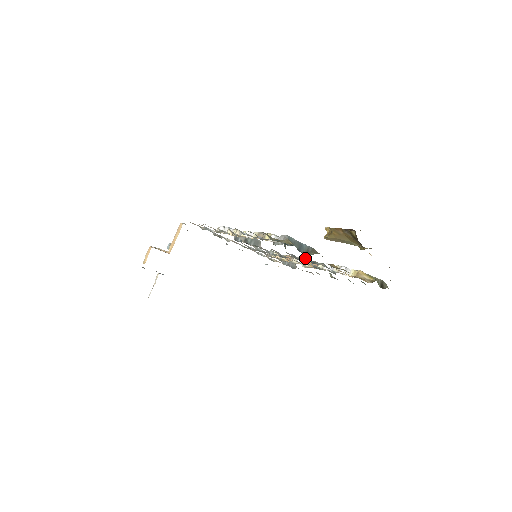
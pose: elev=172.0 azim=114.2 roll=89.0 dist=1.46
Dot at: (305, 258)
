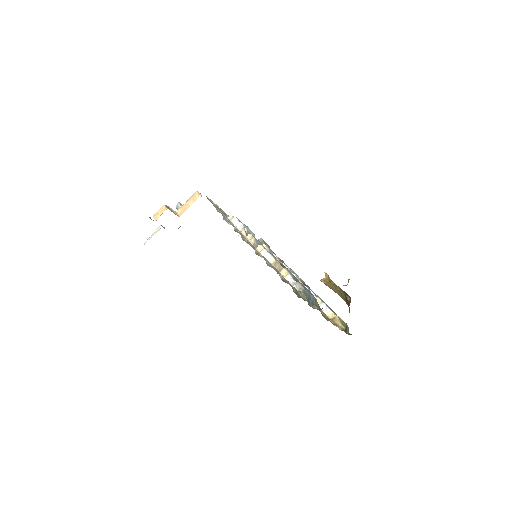
Dot at: occluded
